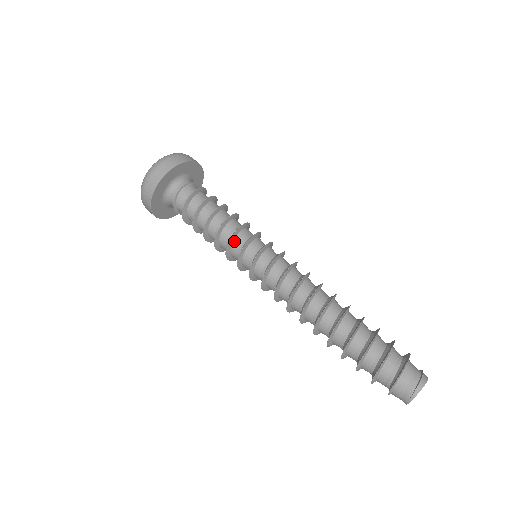
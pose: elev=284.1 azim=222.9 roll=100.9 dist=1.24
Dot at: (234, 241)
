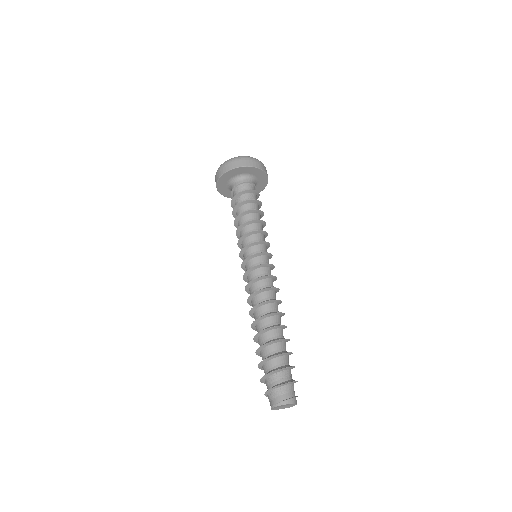
Dot at: (248, 237)
